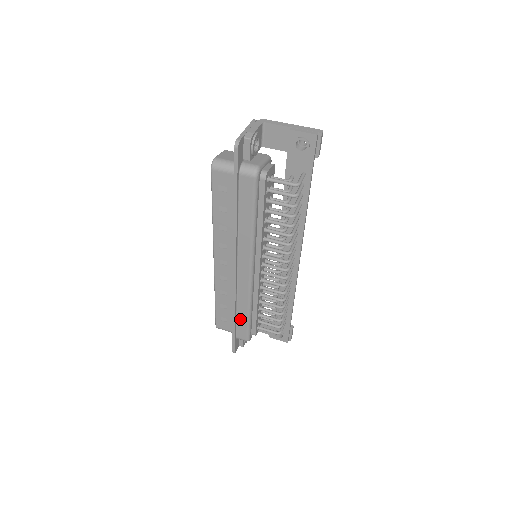
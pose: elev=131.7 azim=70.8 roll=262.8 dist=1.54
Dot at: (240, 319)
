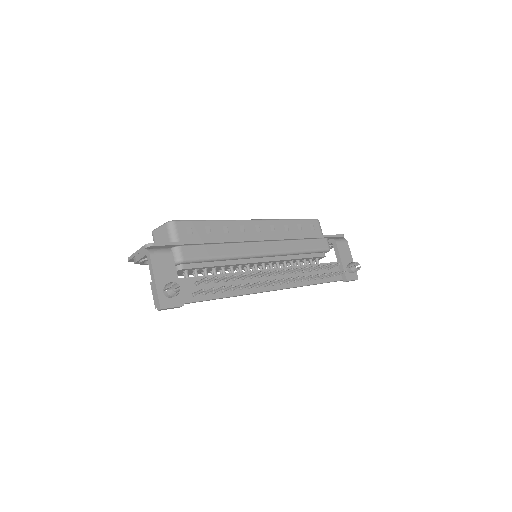
Dot at: occluded
